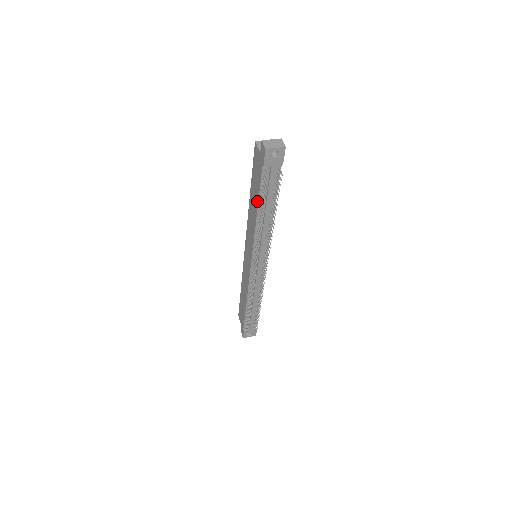
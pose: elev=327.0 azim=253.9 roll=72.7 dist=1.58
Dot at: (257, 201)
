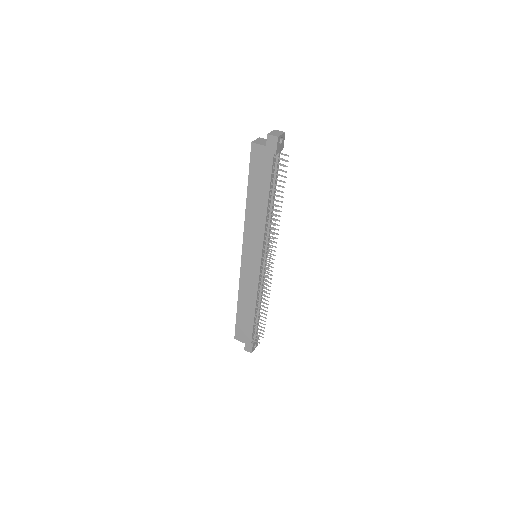
Dot at: (267, 193)
